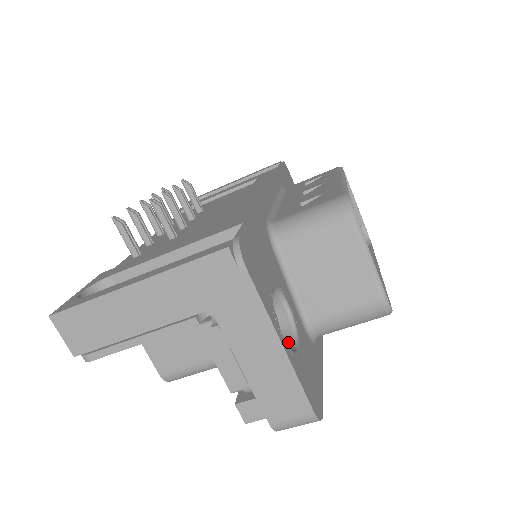
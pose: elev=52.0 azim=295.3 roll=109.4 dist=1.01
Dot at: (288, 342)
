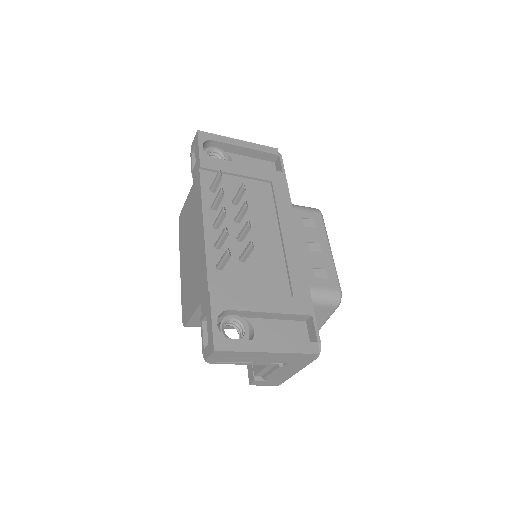
Dot at: occluded
